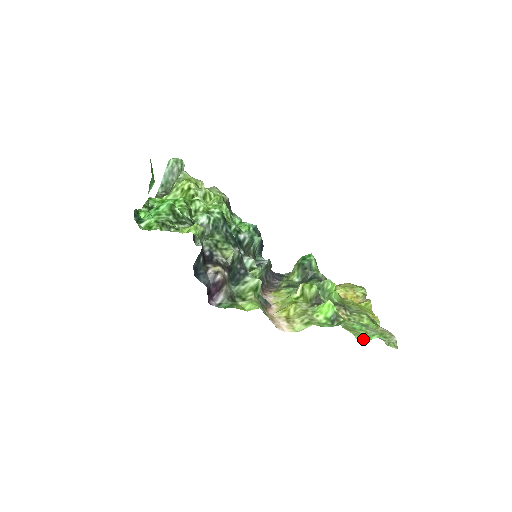
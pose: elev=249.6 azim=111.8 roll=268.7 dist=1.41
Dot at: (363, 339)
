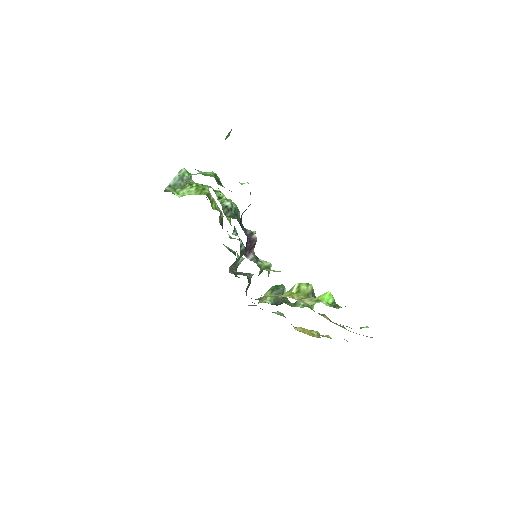
Dot at: occluded
